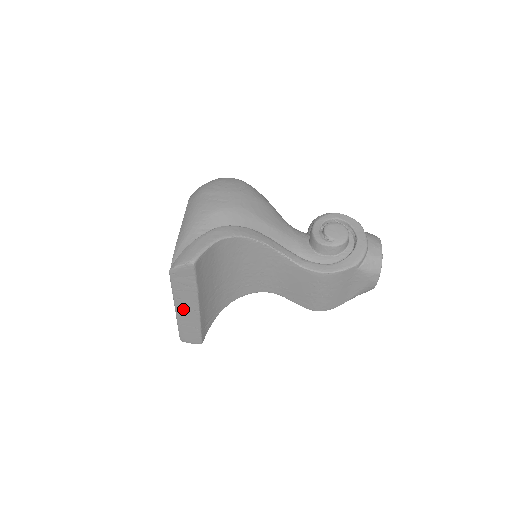
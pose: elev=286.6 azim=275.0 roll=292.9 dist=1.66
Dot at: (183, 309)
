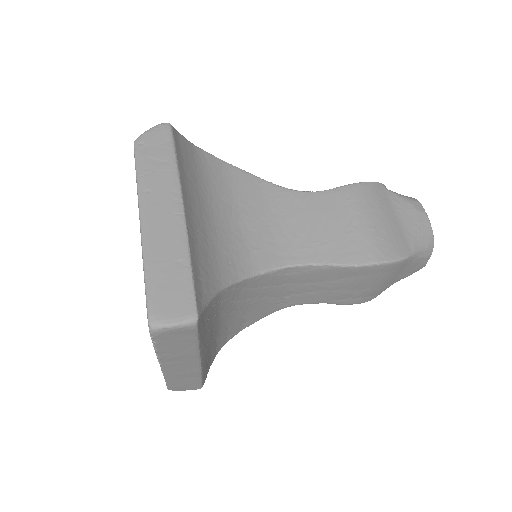
Dot at: (155, 215)
